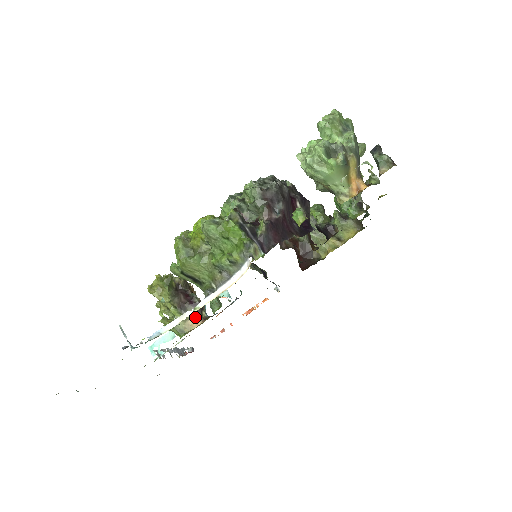
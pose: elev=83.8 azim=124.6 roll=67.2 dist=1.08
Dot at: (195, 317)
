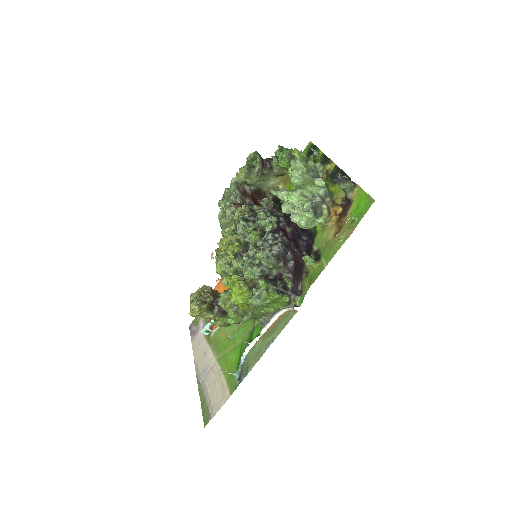
Dot at: occluded
